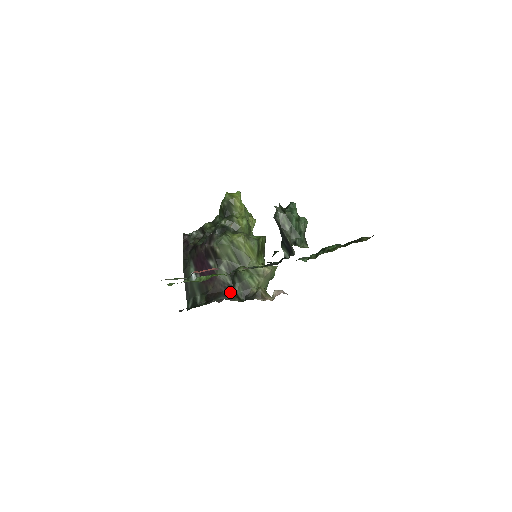
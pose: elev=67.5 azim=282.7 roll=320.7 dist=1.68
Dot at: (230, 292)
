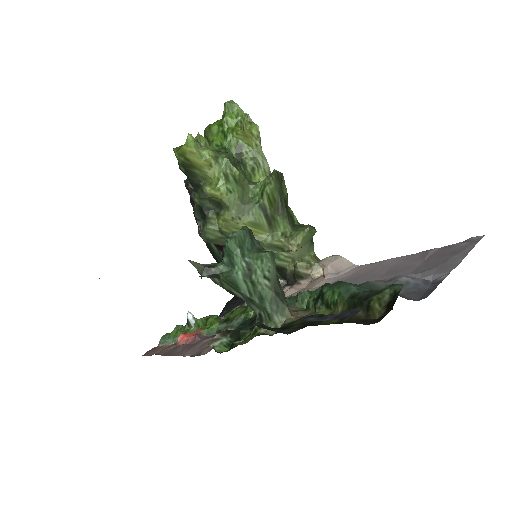
Dot at: occluded
